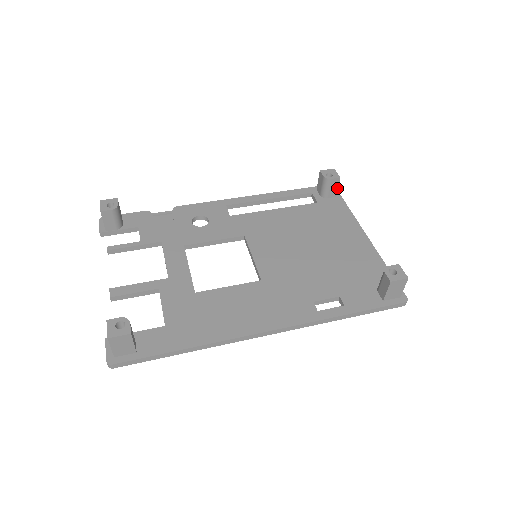
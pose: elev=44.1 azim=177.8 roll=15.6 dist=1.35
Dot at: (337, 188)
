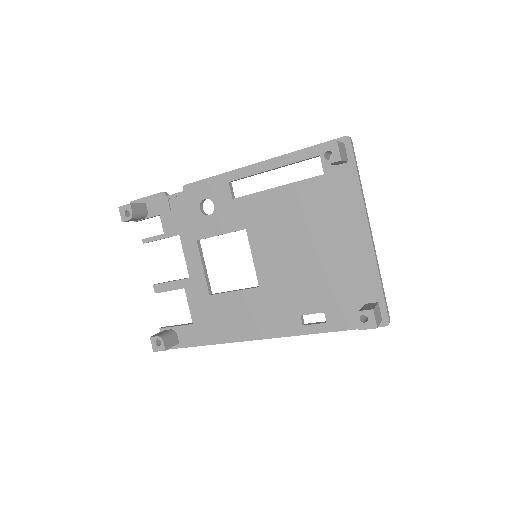
Dot at: (344, 161)
